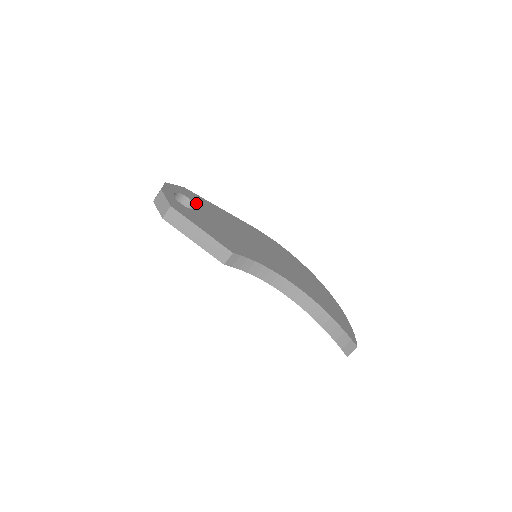
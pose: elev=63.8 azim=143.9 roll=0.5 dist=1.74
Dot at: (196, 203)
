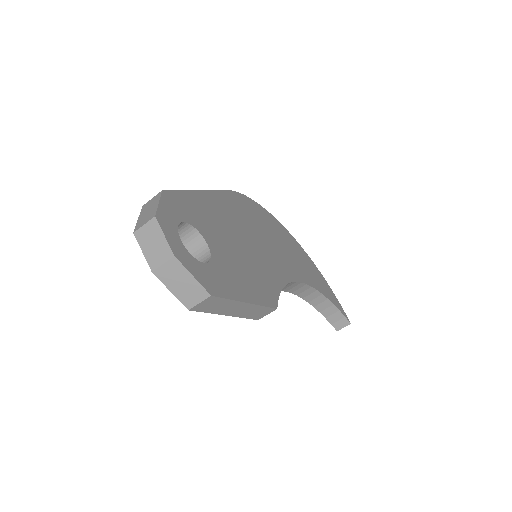
Dot at: (197, 225)
